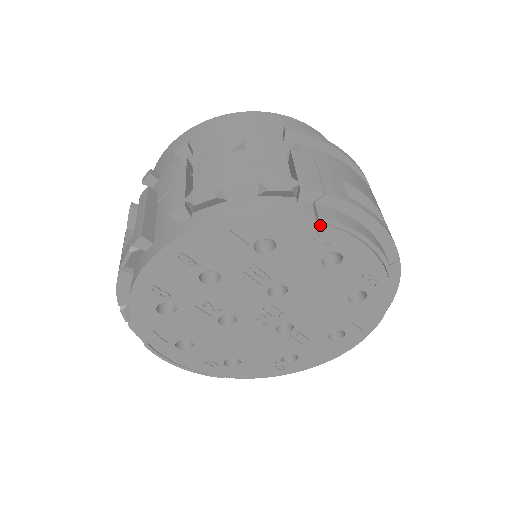
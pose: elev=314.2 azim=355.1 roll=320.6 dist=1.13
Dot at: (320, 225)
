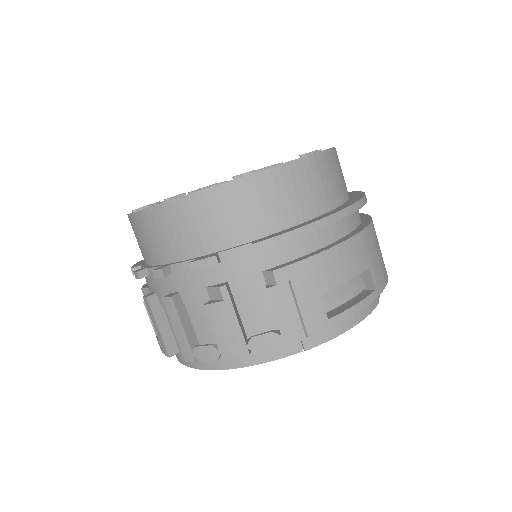
Dot at: (307, 347)
